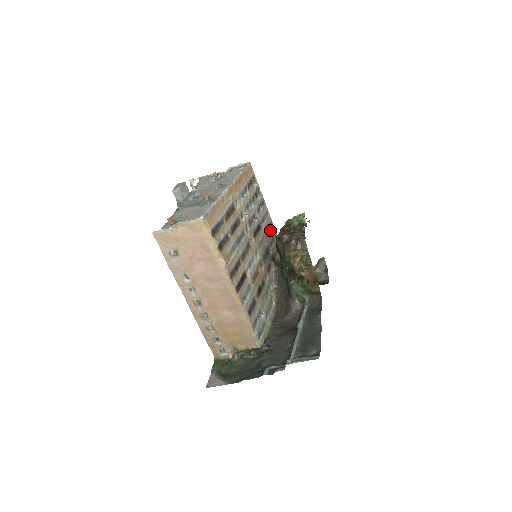
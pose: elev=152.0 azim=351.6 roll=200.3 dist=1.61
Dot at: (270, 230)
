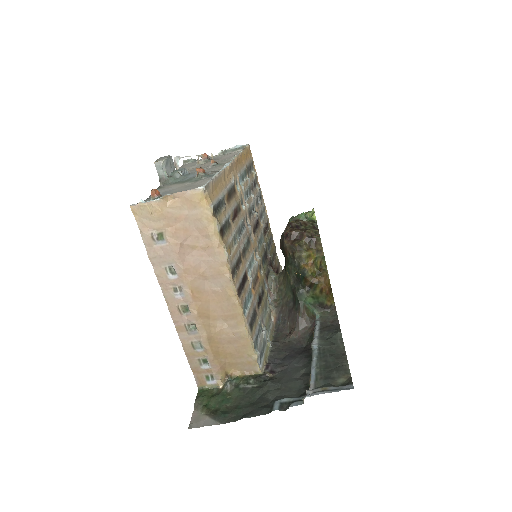
Dot at: (267, 230)
